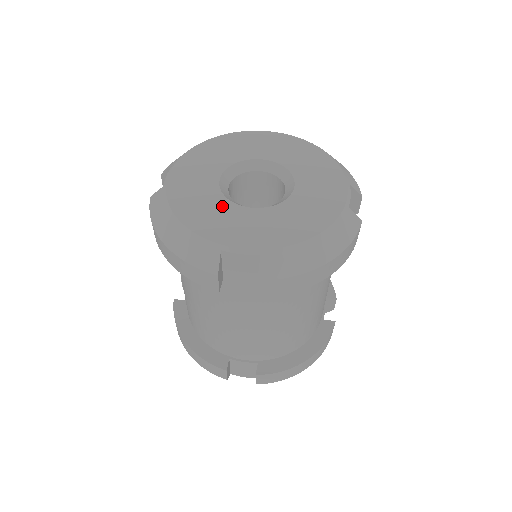
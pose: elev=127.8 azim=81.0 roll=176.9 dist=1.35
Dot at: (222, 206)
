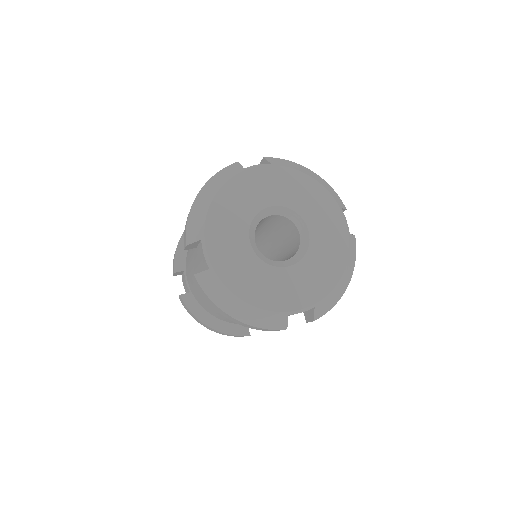
Dot at: (268, 274)
